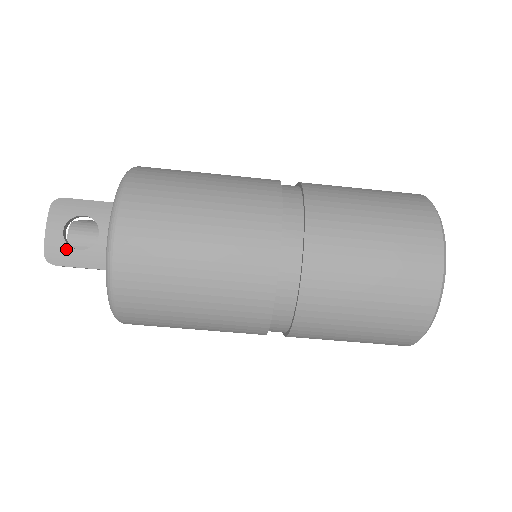
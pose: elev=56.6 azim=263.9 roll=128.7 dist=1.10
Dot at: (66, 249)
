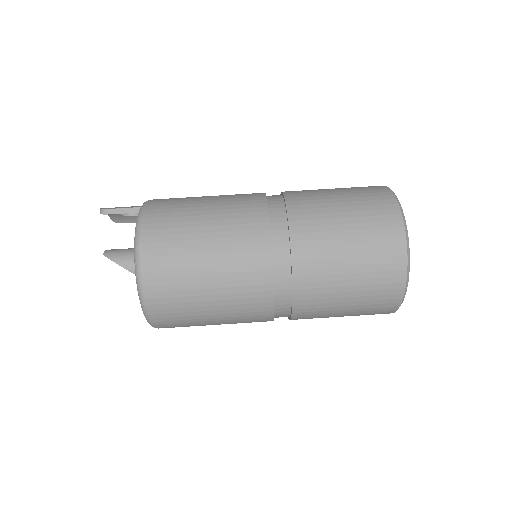
Dot at: (117, 207)
